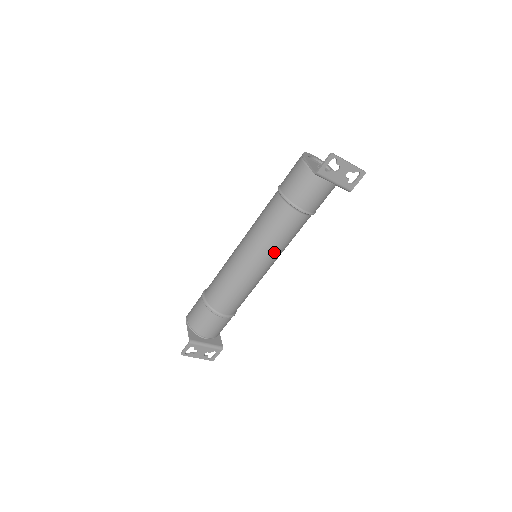
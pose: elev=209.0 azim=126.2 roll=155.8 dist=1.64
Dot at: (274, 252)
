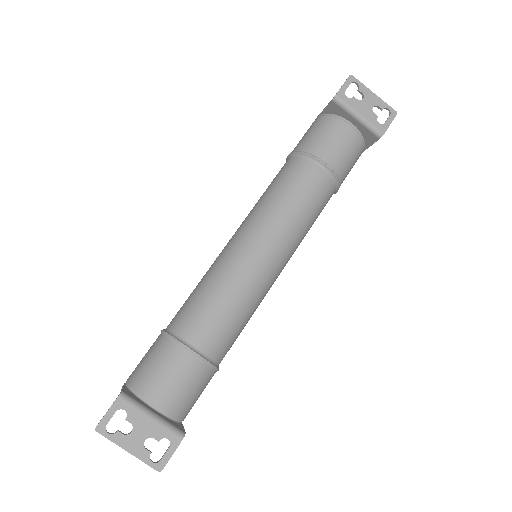
Dot at: (284, 227)
